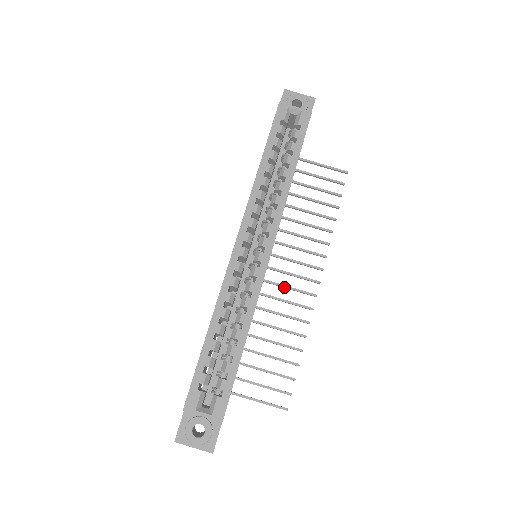
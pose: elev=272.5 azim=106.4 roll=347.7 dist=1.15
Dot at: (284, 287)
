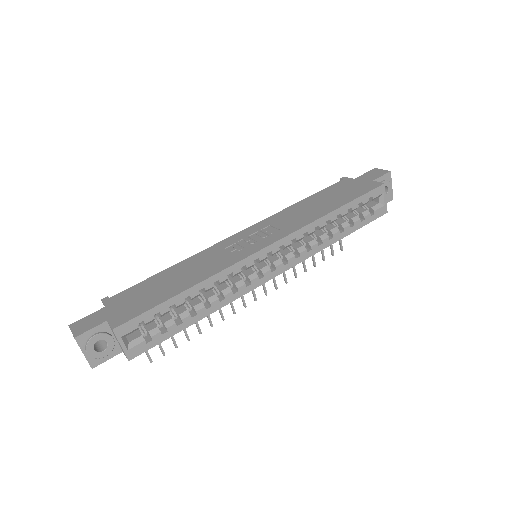
Dot at: occluded
